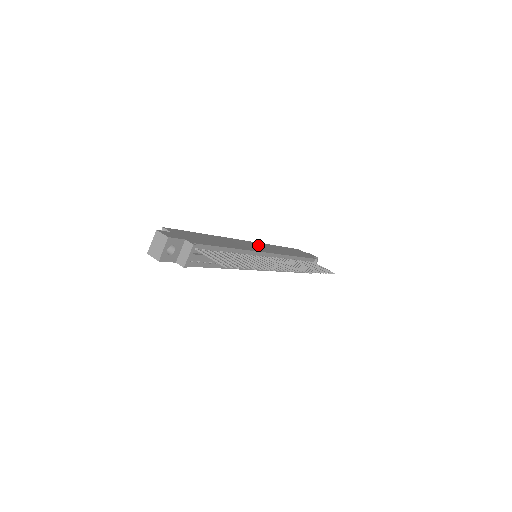
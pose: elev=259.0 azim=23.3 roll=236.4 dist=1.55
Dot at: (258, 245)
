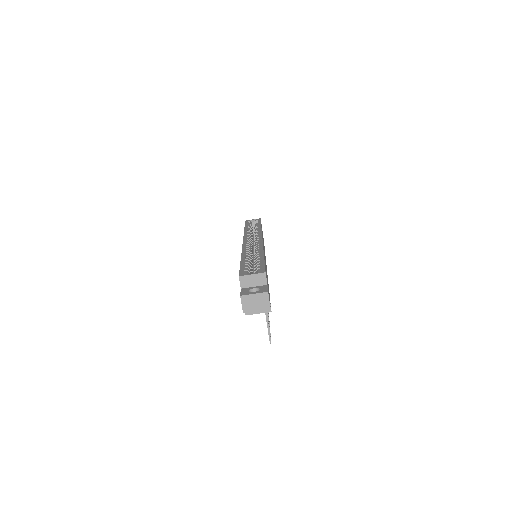
Dot at: occluded
